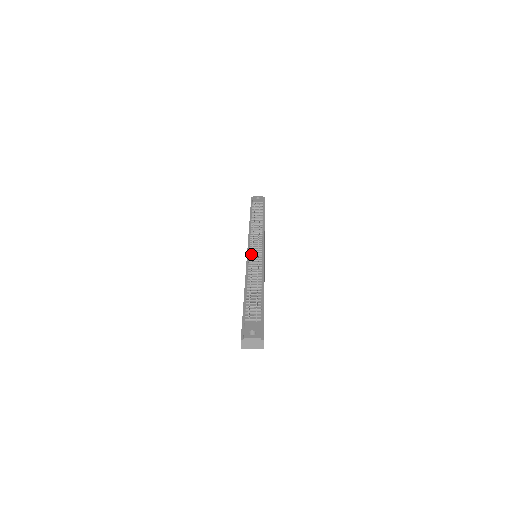
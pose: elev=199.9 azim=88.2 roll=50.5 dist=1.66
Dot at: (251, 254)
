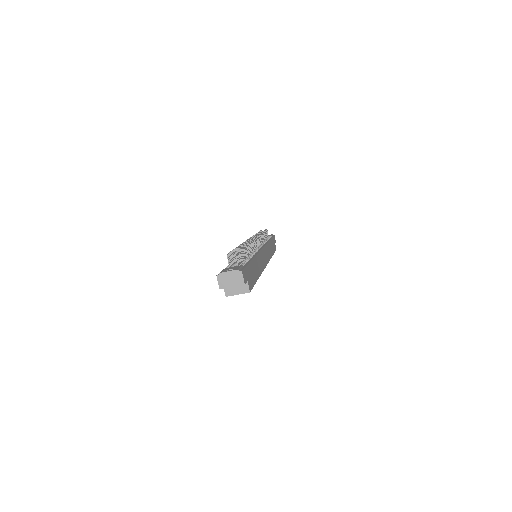
Dot at: occluded
